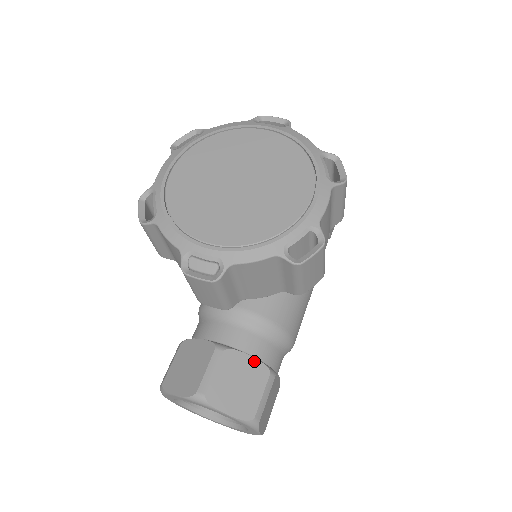
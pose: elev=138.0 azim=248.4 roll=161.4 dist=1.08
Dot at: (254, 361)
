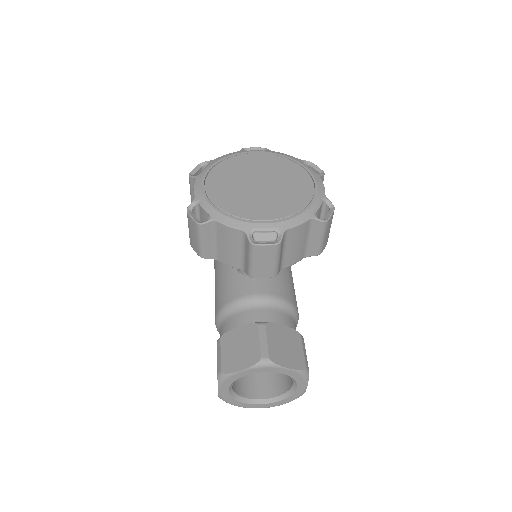
Dot at: (287, 328)
